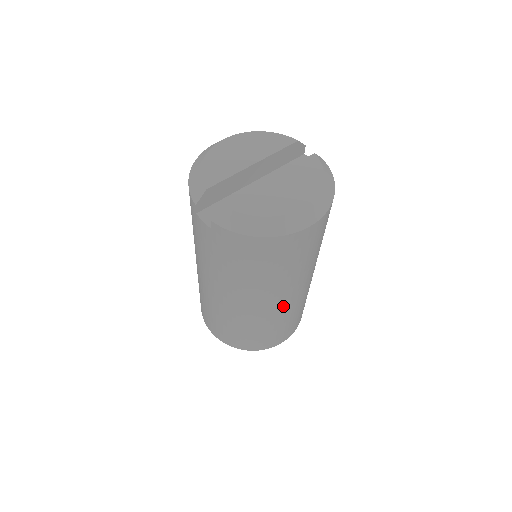
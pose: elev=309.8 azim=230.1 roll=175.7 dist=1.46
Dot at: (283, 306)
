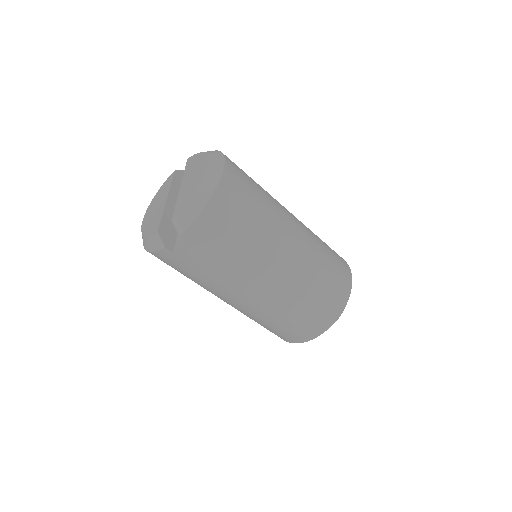
Dot at: (301, 243)
